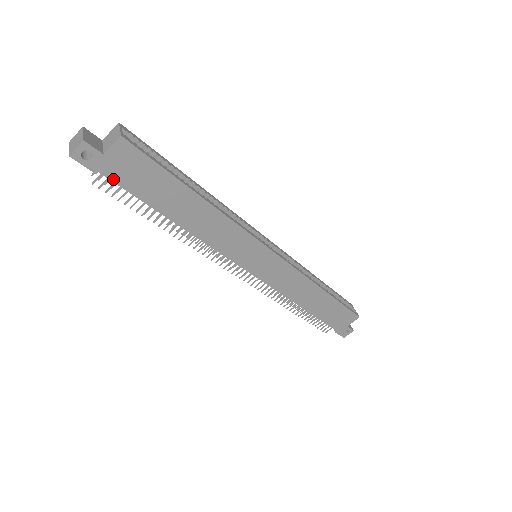
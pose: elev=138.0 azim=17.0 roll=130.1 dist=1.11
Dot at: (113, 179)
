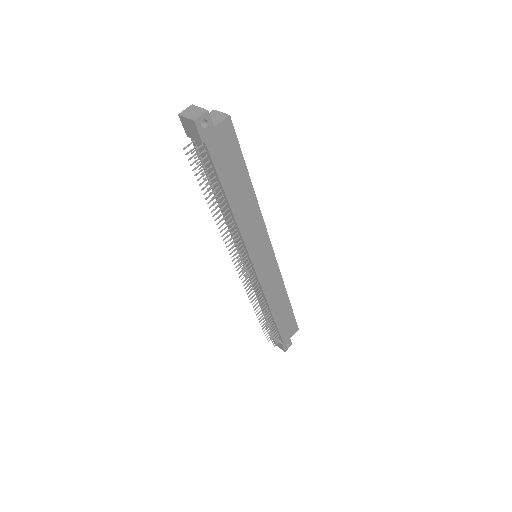
Dot at: (210, 152)
